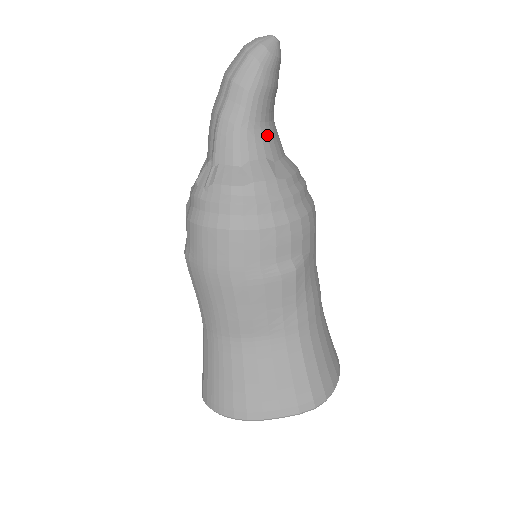
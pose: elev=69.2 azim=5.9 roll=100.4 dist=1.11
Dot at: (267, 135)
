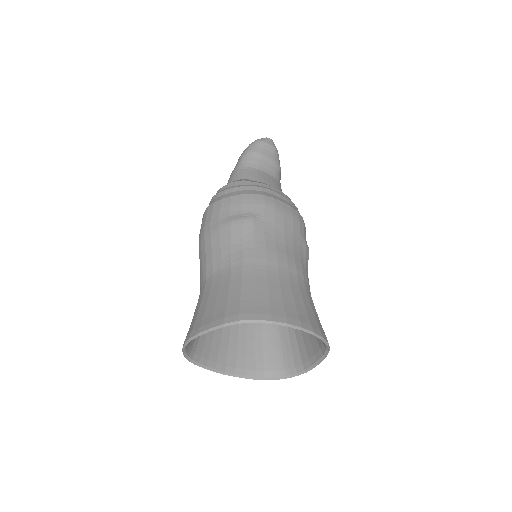
Dot at: (252, 172)
